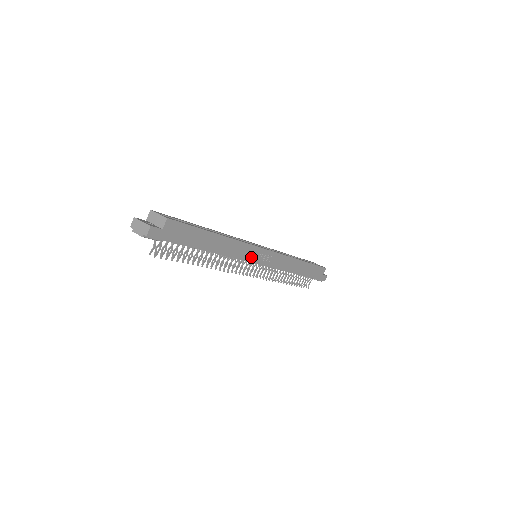
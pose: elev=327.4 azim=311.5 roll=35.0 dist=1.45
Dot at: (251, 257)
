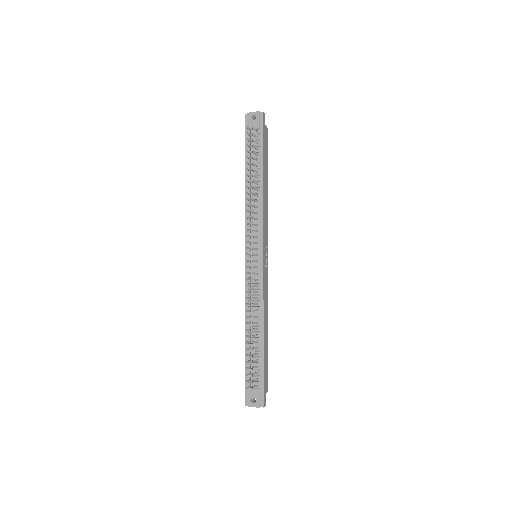
Dot at: (264, 235)
